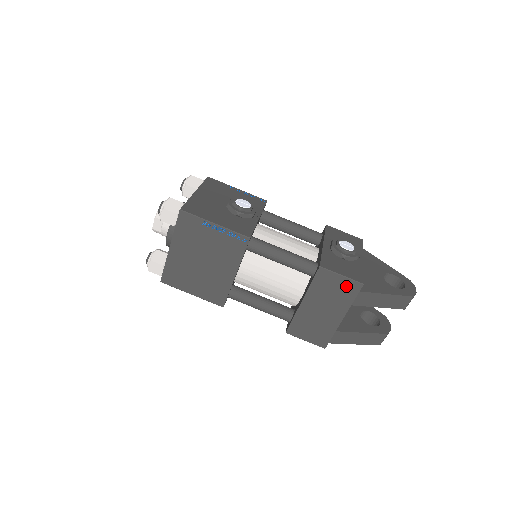
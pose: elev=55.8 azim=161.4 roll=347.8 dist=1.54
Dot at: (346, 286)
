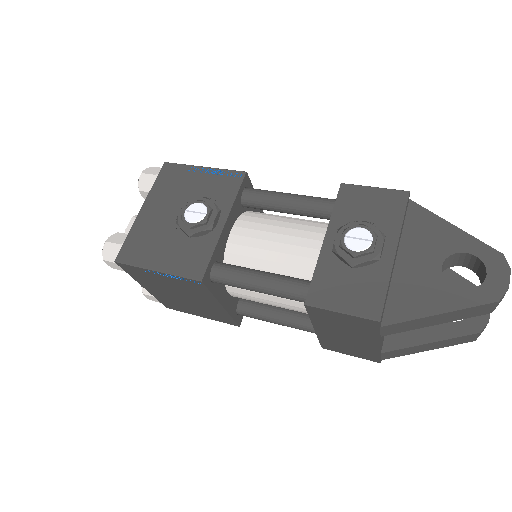
Dot at: (357, 321)
